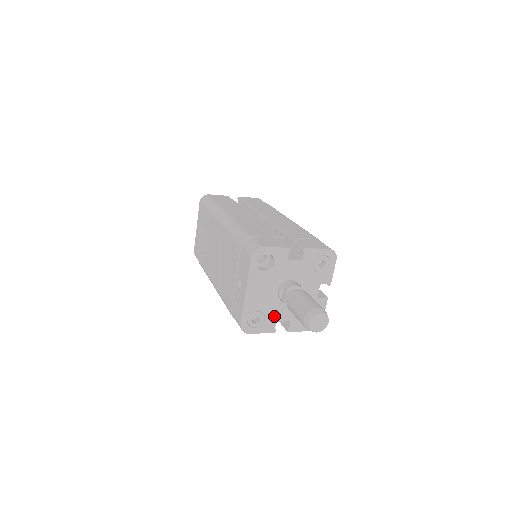
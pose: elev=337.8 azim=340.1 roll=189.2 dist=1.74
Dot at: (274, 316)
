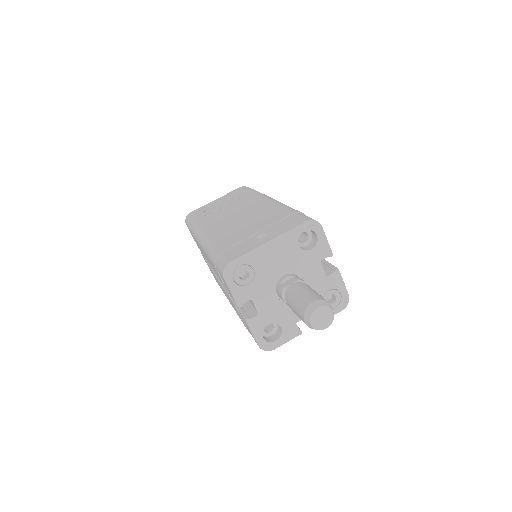
Dot at: (256, 292)
